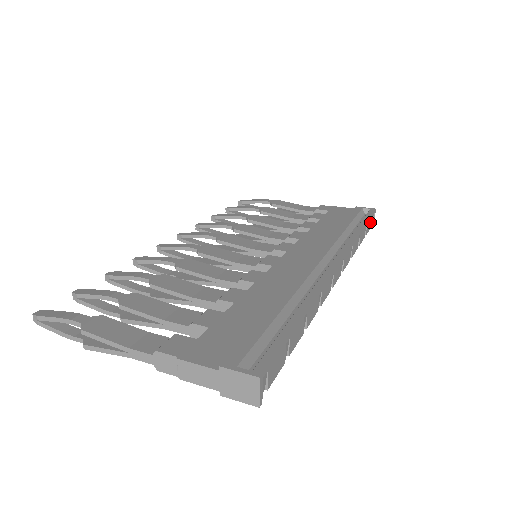
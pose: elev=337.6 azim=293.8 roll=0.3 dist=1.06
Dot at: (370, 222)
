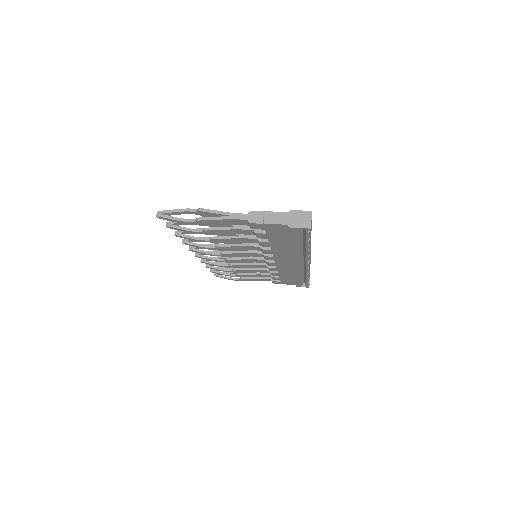
Dot at: occluded
